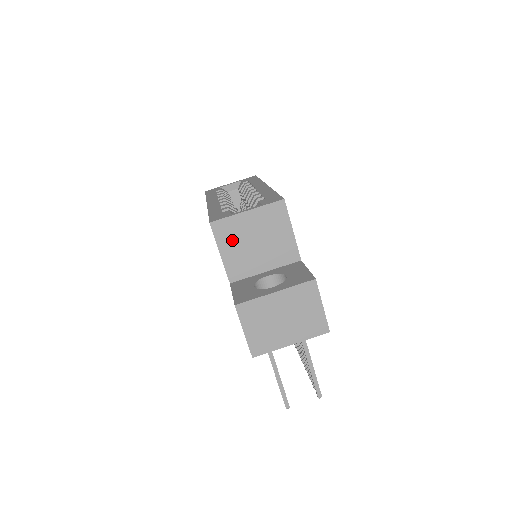
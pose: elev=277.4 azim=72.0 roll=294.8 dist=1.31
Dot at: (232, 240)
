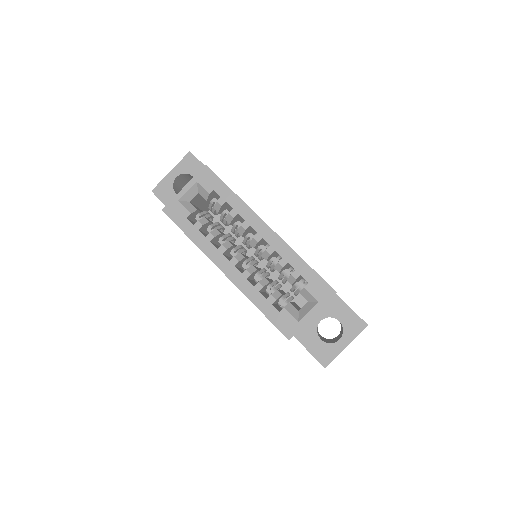
Dot at: occluded
